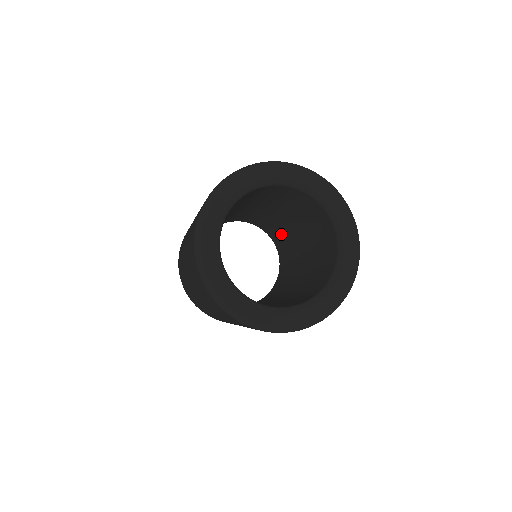
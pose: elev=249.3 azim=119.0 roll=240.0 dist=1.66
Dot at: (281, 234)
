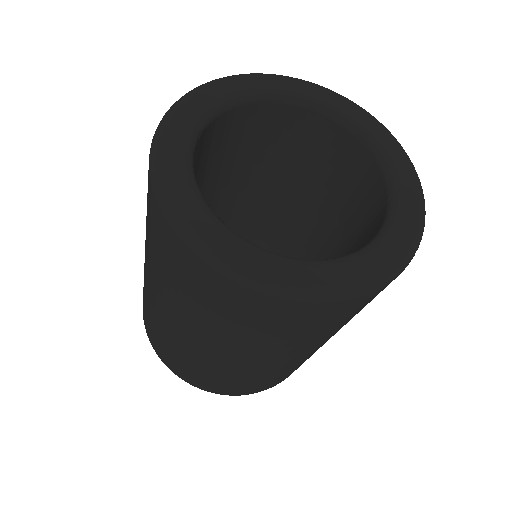
Dot at: occluded
